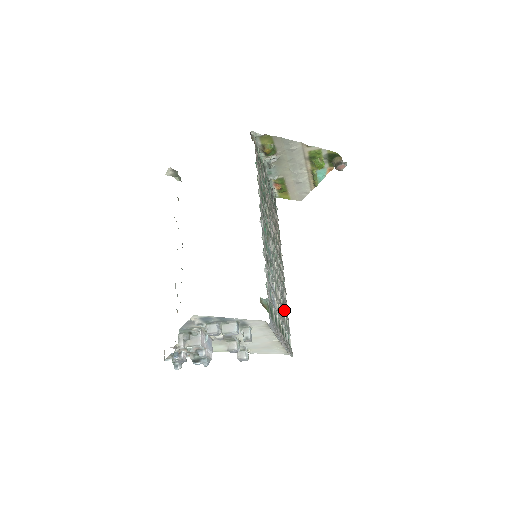
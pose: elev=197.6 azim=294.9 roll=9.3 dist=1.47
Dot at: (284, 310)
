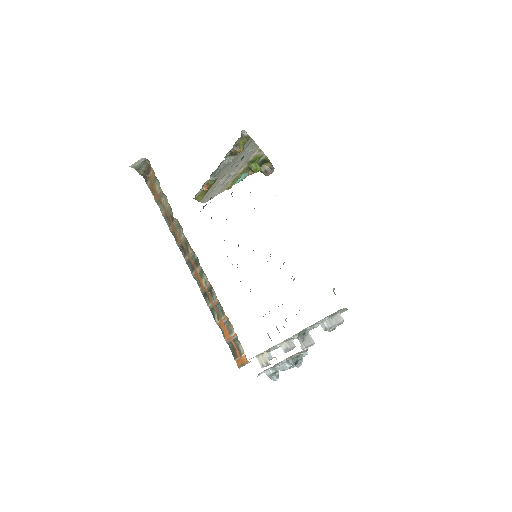
Dot at: occluded
